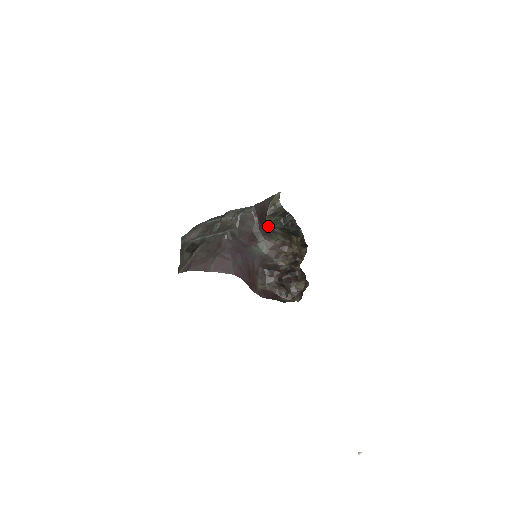
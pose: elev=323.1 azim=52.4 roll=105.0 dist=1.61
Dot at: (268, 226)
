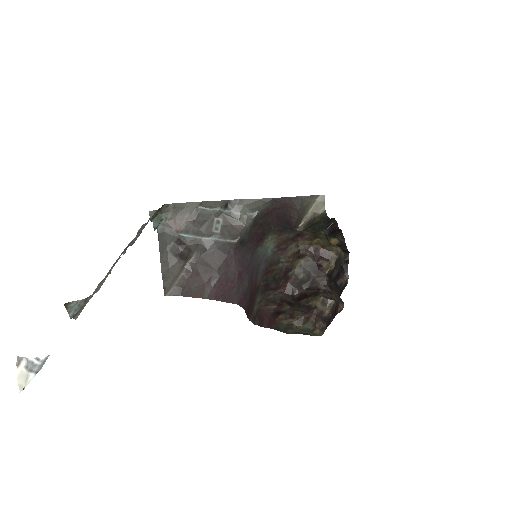
Dot at: (292, 229)
